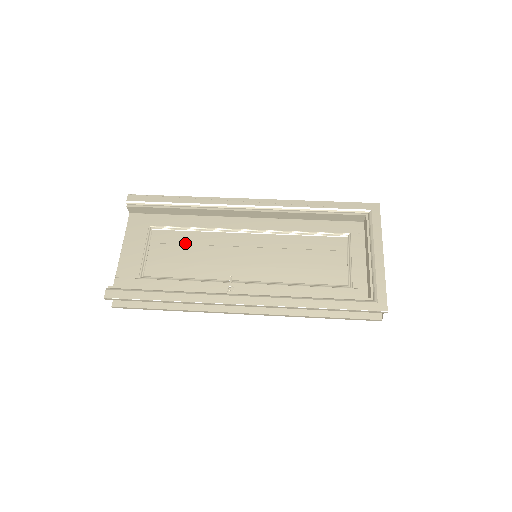
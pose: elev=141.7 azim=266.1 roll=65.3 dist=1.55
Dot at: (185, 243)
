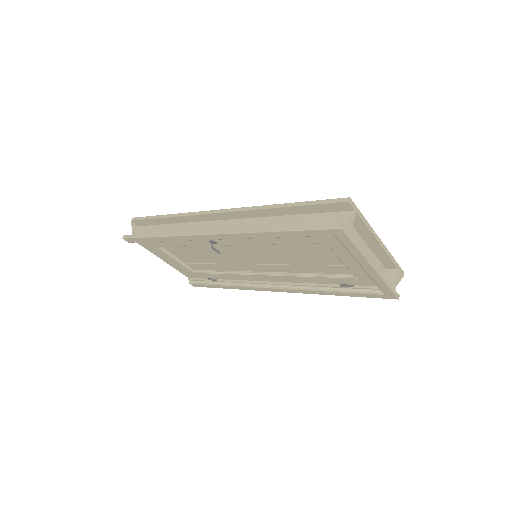
Dot at: (209, 263)
